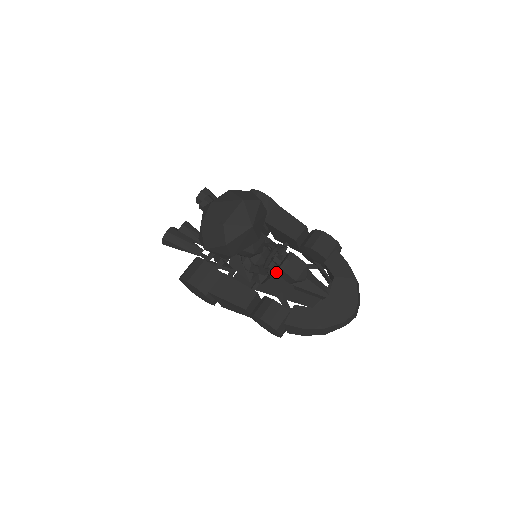
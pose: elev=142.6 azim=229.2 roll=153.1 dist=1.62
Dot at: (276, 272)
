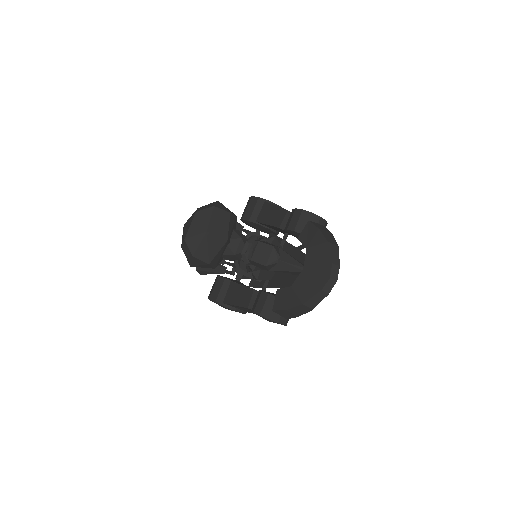
Dot at: (252, 264)
